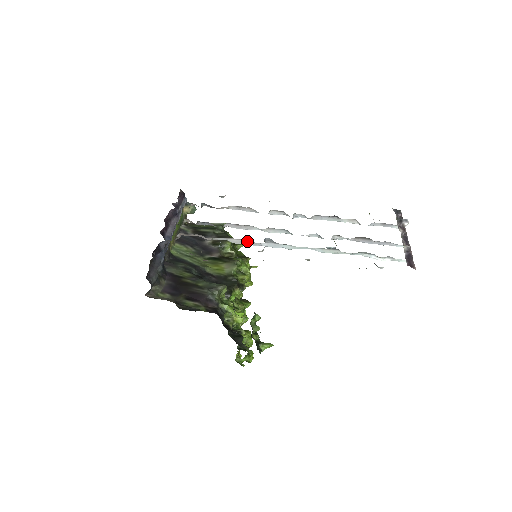
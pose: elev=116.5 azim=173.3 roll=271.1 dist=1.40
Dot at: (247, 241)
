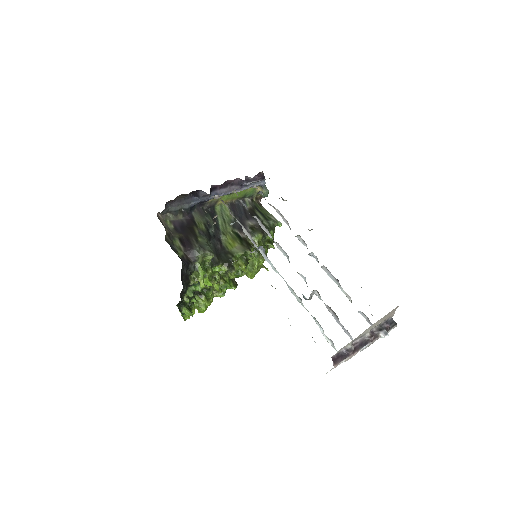
Dot at: (251, 238)
